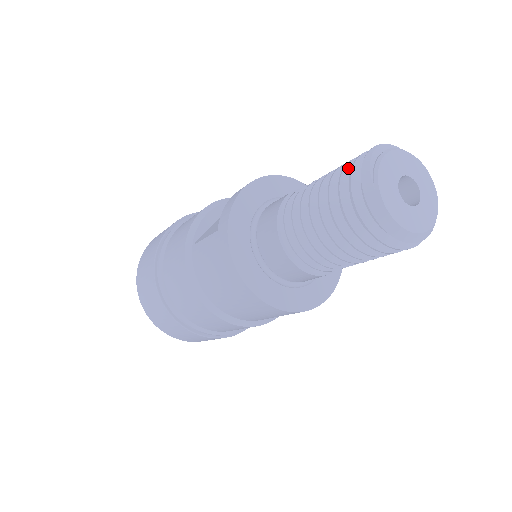
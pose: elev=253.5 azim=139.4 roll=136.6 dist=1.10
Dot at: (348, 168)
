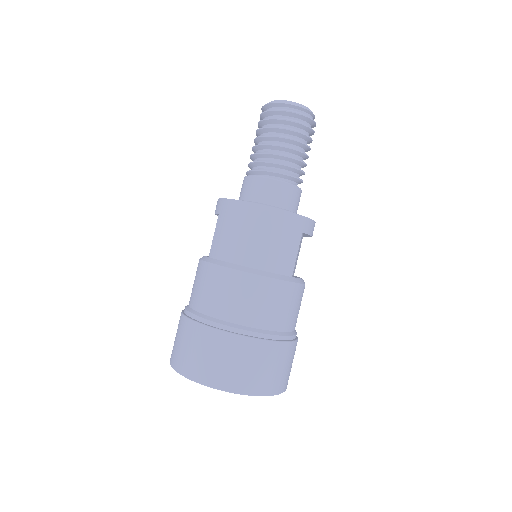
Dot at: occluded
